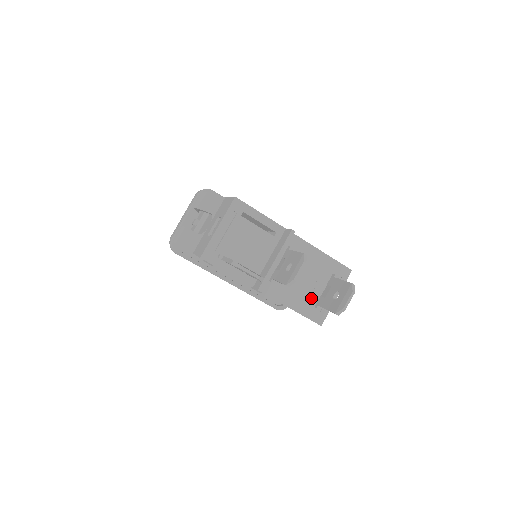
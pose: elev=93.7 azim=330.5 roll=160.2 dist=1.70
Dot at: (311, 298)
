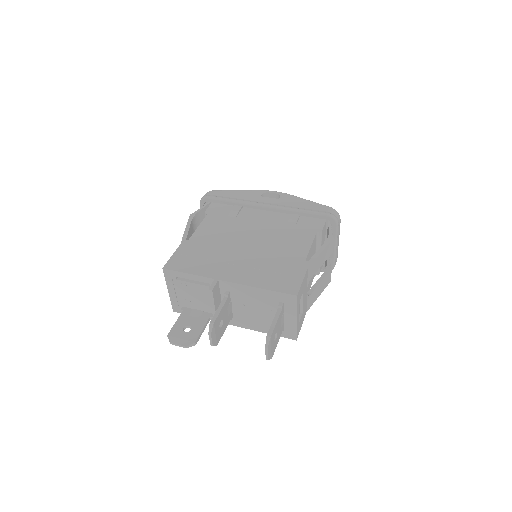
Dot at: occluded
